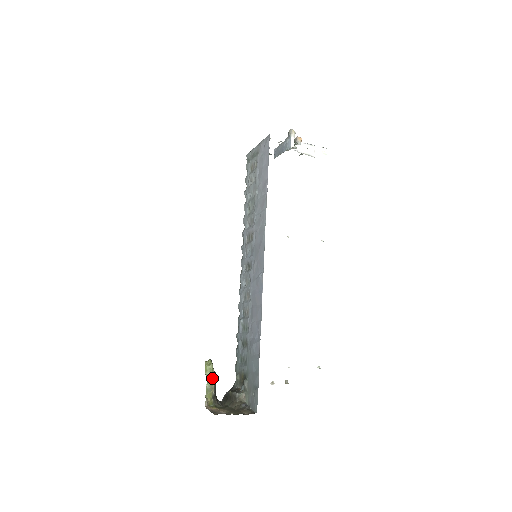
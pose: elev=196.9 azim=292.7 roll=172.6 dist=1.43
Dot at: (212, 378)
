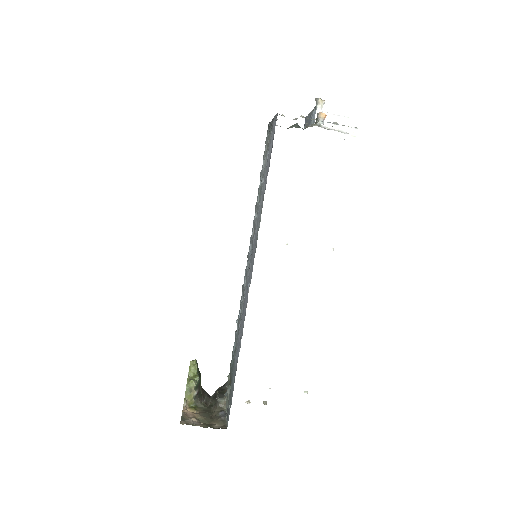
Dot at: (191, 382)
